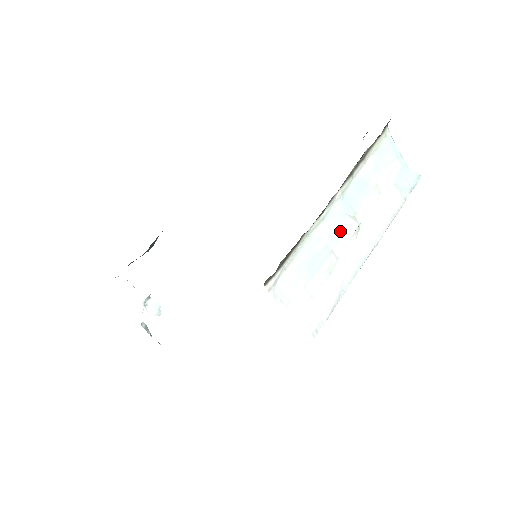
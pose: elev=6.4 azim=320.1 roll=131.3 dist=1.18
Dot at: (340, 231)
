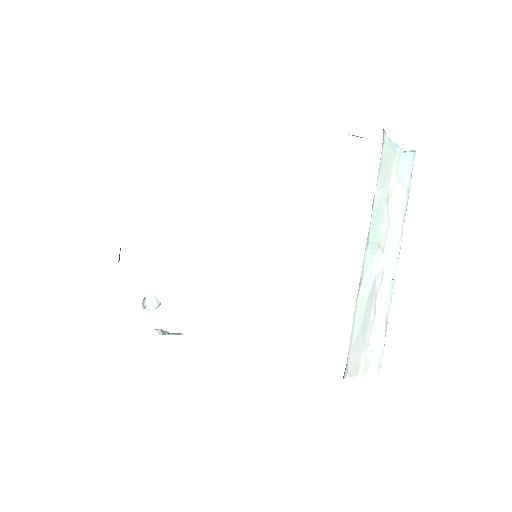
Dot at: (374, 275)
